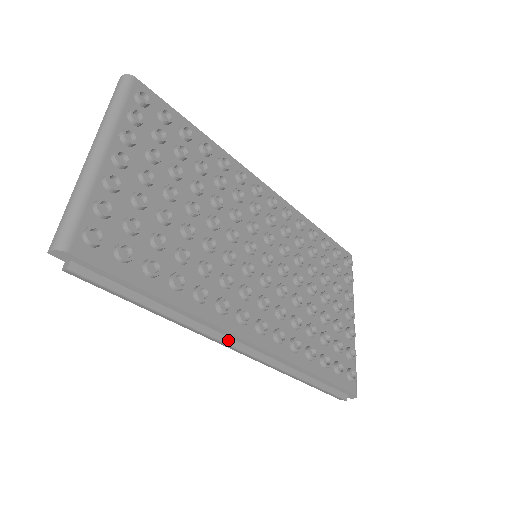
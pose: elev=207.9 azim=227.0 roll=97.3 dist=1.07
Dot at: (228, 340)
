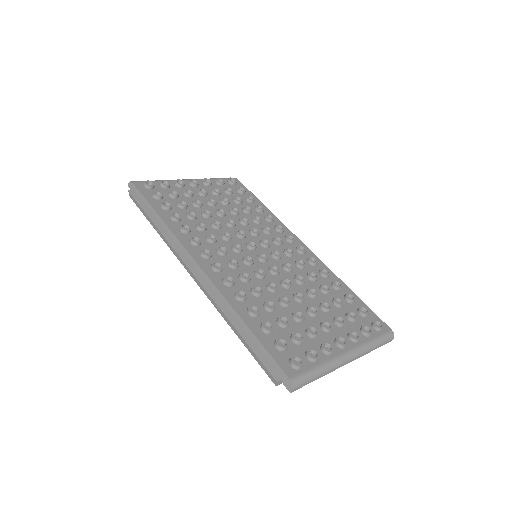
Dot at: (186, 259)
